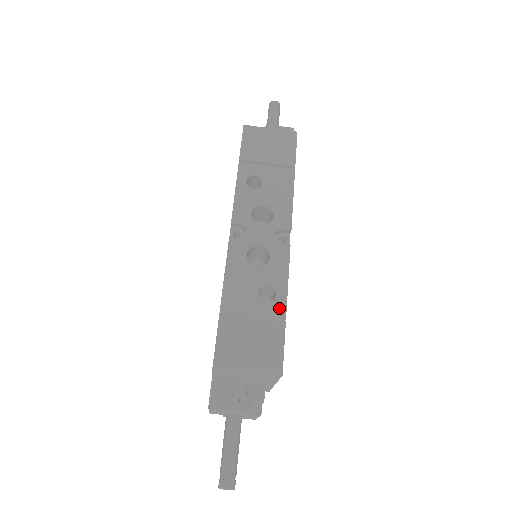
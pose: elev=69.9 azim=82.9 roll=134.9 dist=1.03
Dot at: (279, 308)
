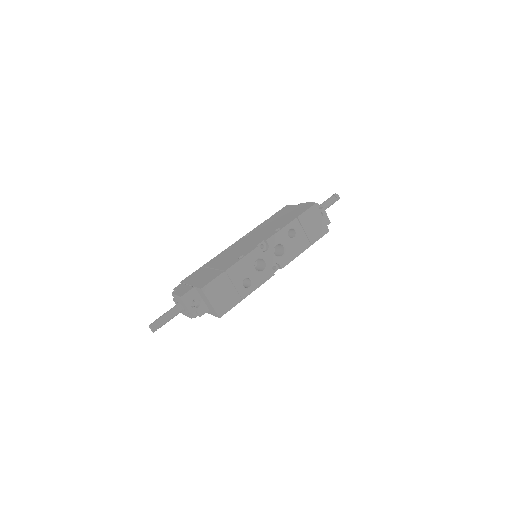
Dot at: (245, 293)
